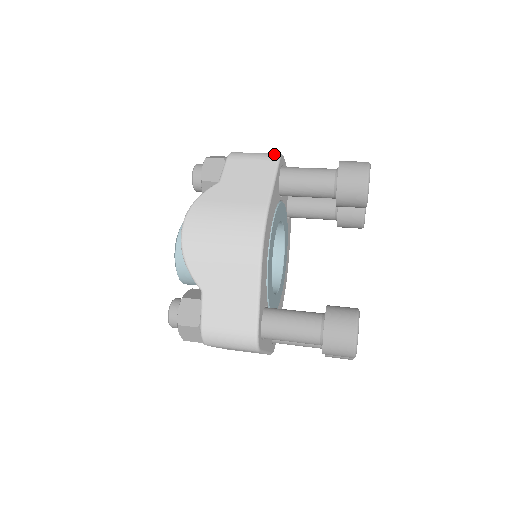
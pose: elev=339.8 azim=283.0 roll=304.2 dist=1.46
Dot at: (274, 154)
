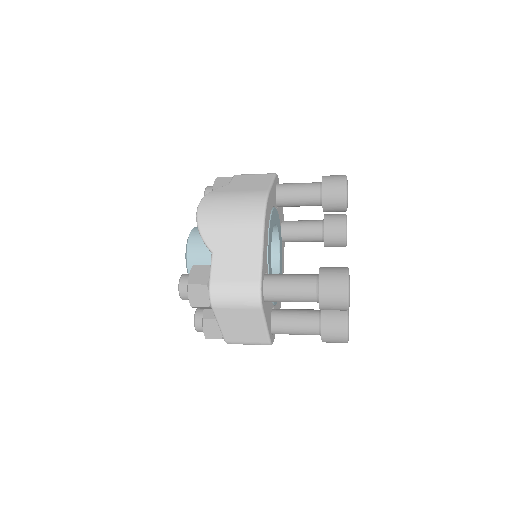
Dot at: occluded
